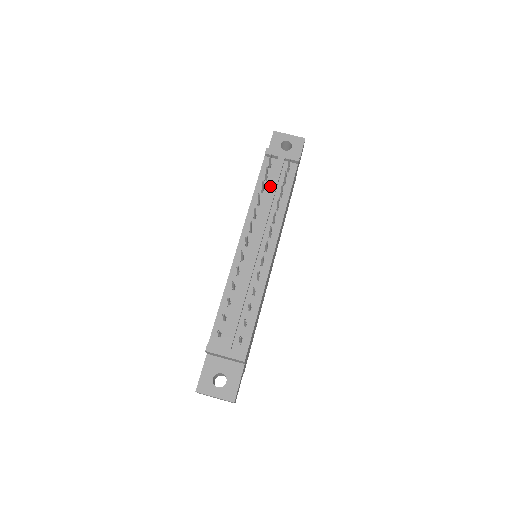
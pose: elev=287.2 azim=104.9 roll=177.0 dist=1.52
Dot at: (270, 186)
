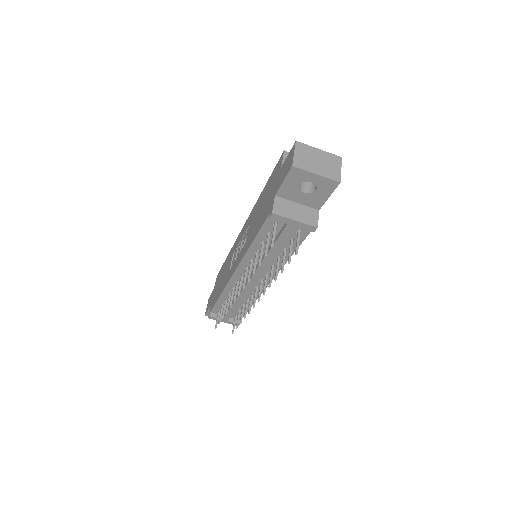
Dot at: (271, 248)
